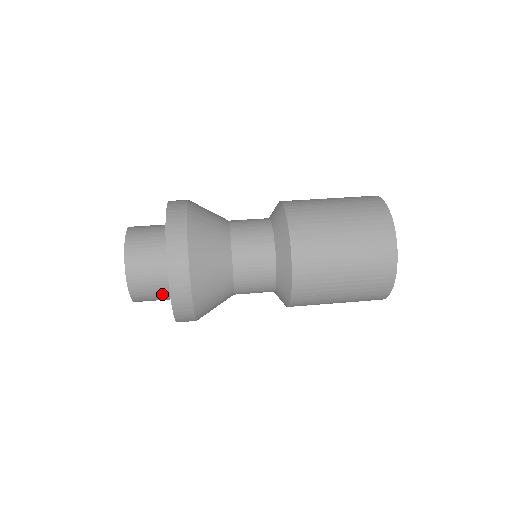
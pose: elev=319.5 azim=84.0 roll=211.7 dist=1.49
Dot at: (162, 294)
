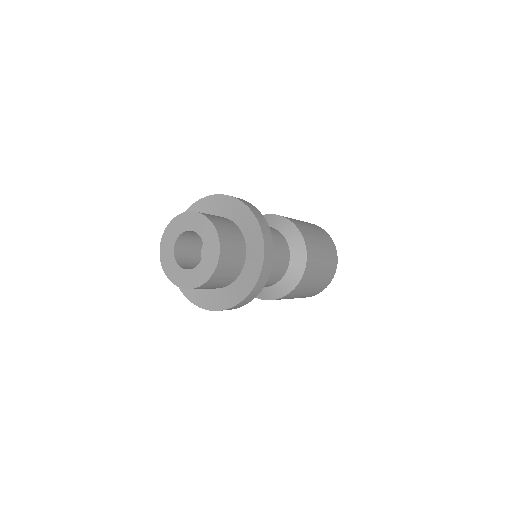
Dot at: (231, 227)
